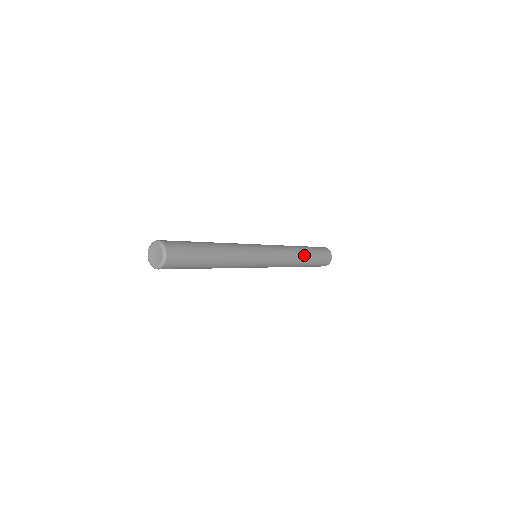
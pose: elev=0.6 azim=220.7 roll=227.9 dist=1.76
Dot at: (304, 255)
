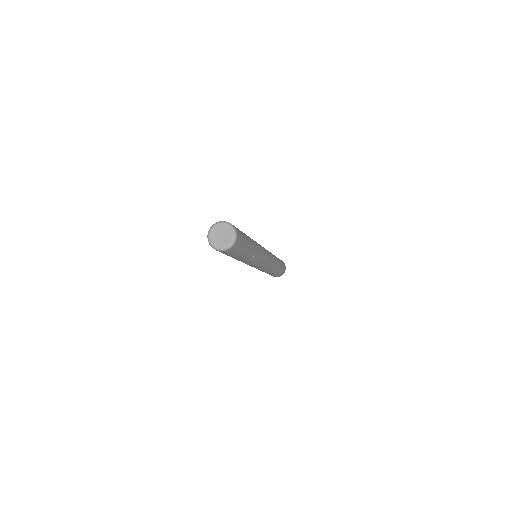
Dot at: (277, 267)
